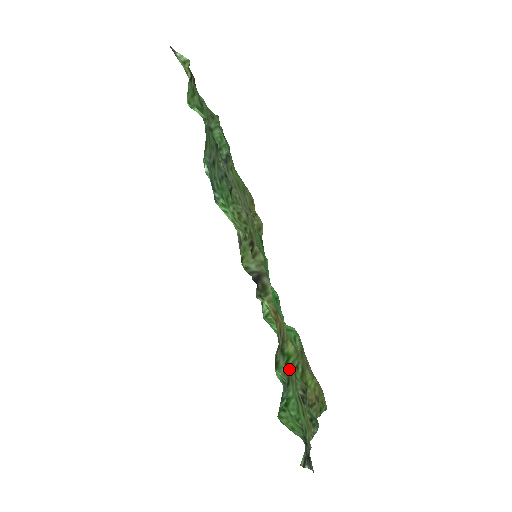
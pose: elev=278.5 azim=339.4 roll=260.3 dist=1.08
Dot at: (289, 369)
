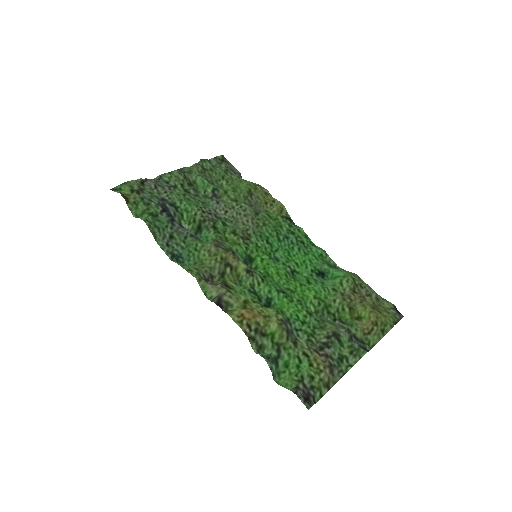
Dot at: (280, 341)
